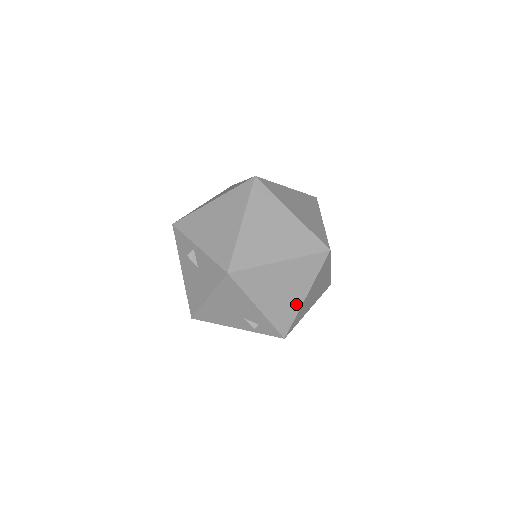
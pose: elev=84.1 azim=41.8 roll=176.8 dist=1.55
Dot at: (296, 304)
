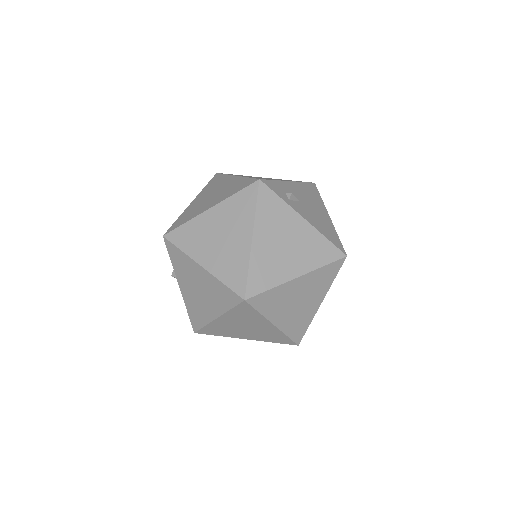
Dot at: occluded
